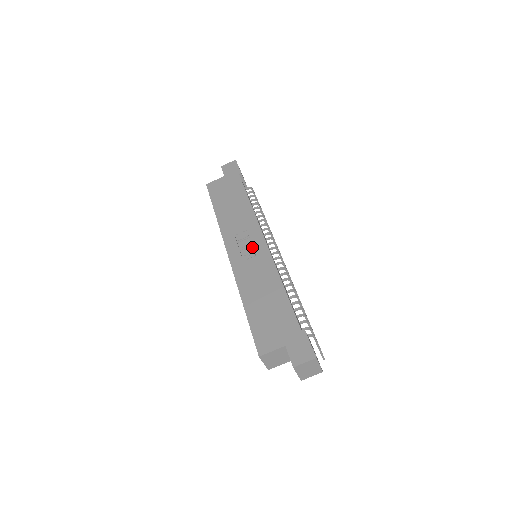
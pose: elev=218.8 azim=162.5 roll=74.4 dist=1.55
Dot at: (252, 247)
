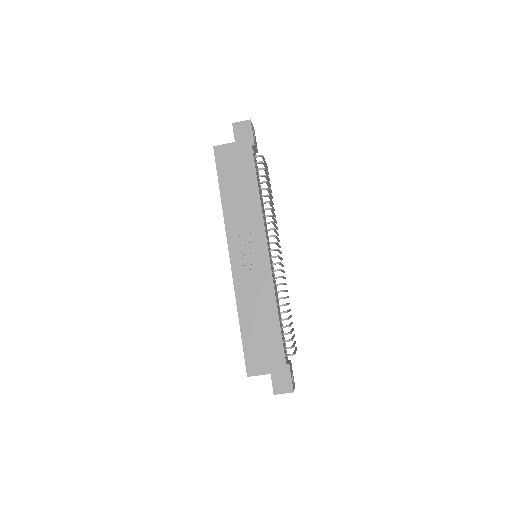
Dot at: (255, 257)
